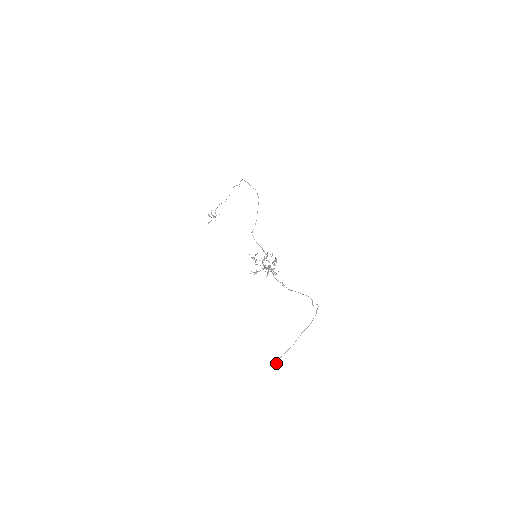
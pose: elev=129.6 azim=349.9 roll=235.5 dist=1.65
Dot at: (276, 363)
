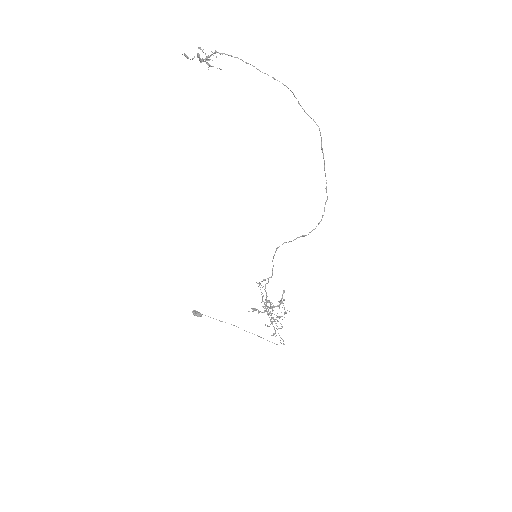
Dot at: occluded
